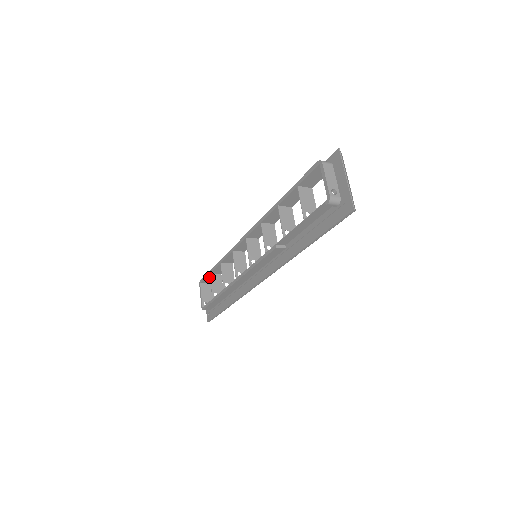
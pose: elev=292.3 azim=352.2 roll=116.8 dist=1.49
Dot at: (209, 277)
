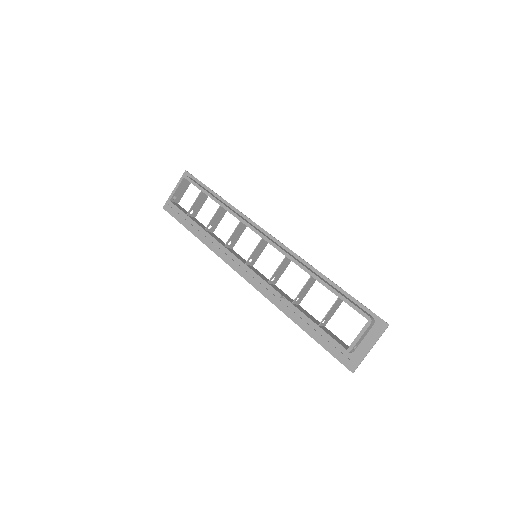
Dot at: (197, 186)
